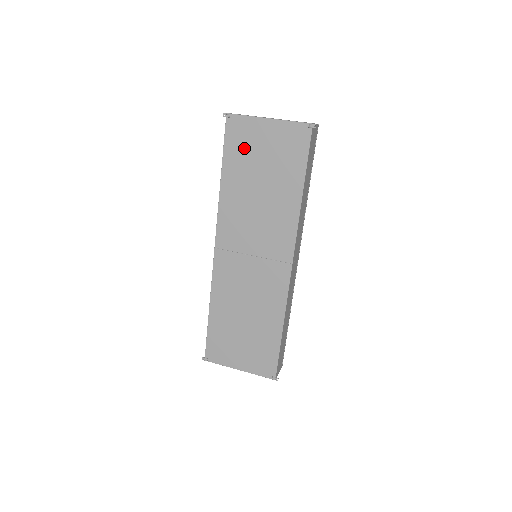
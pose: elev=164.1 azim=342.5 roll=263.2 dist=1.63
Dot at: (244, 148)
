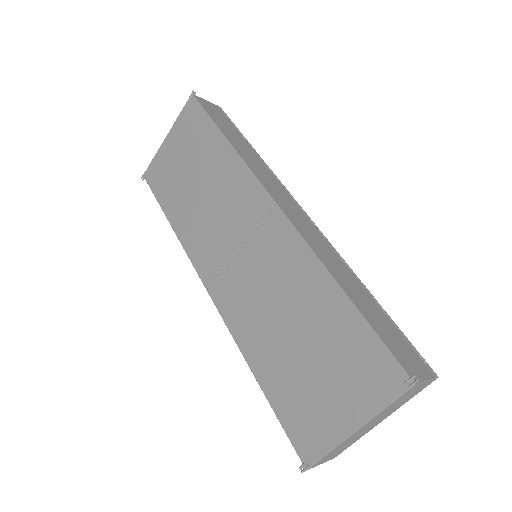
Dot at: (167, 178)
